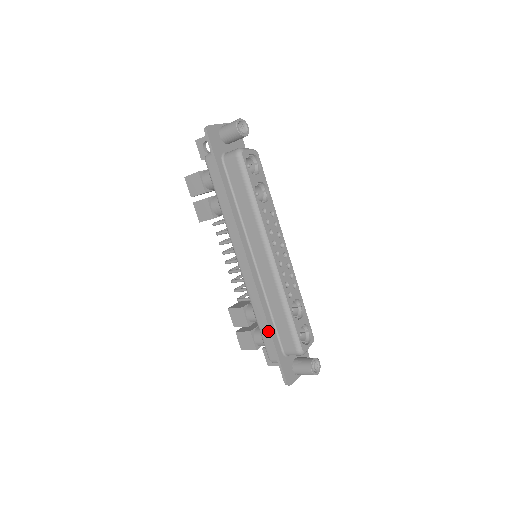
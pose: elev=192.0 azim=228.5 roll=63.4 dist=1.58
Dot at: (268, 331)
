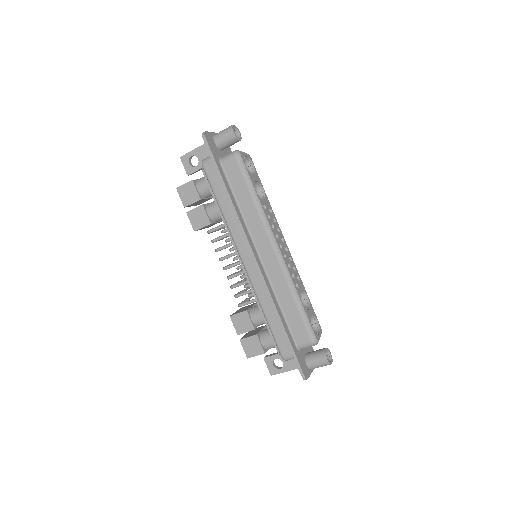
Dot at: (281, 325)
